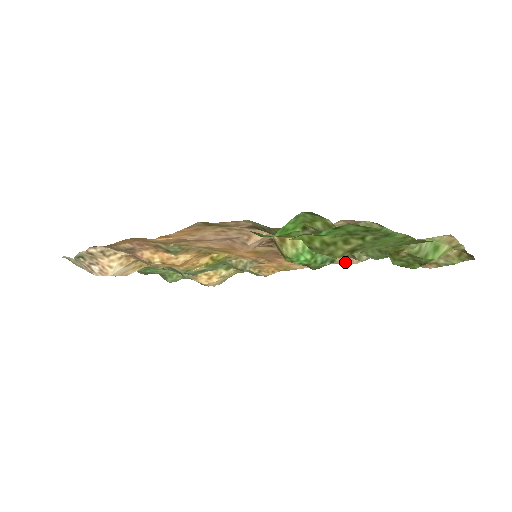
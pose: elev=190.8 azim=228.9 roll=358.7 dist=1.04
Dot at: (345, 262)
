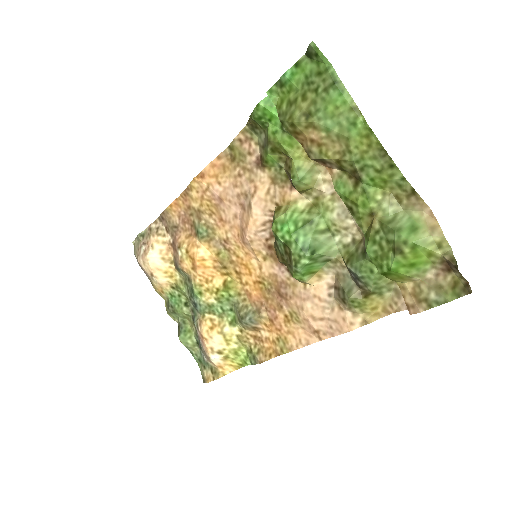
Dot at: (338, 324)
